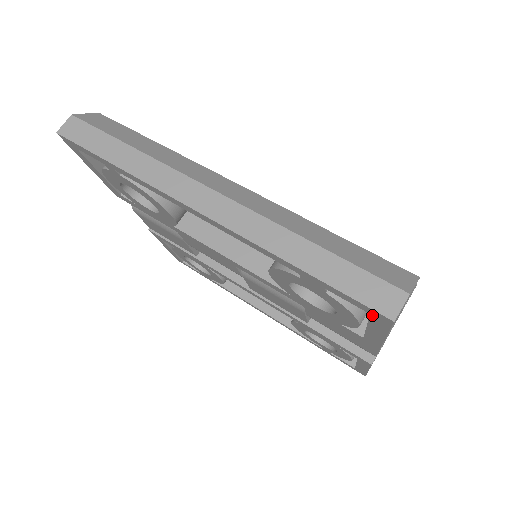
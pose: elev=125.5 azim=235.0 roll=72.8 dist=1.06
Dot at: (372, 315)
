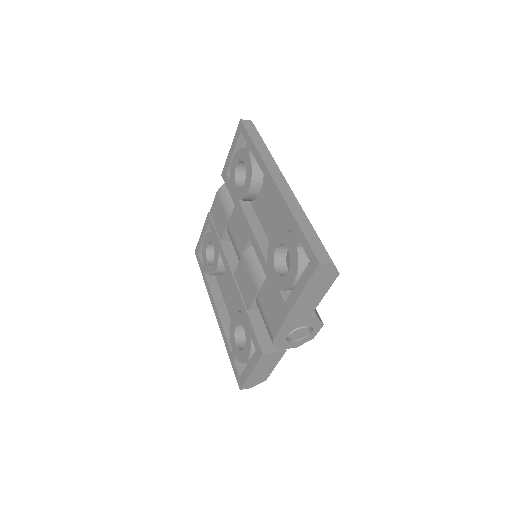
Dot at: (310, 262)
